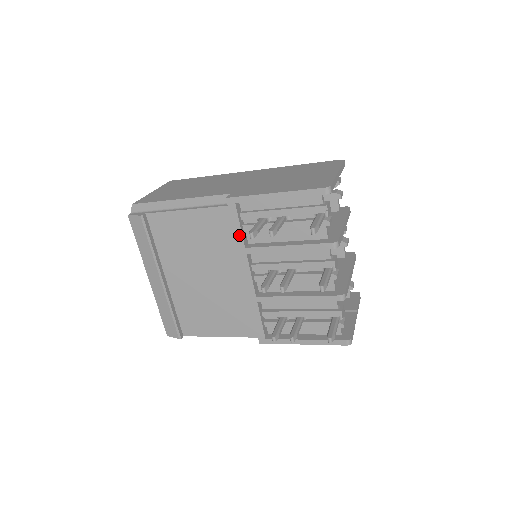
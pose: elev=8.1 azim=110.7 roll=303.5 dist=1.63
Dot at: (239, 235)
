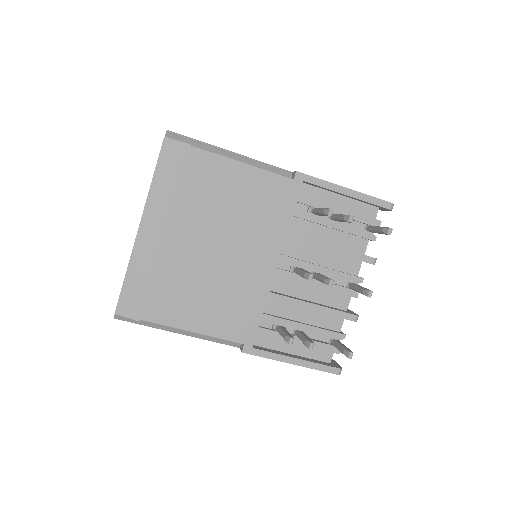
Dot at: (289, 215)
